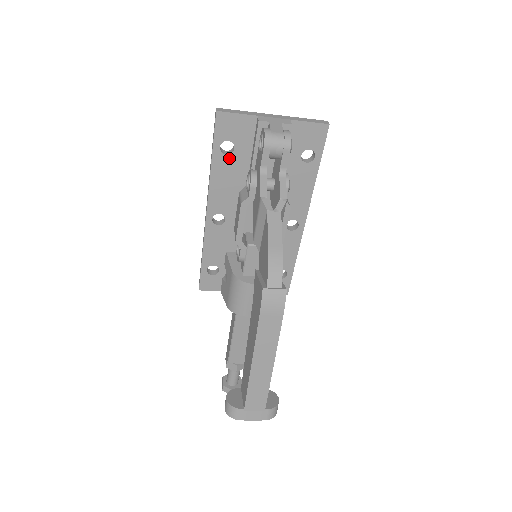
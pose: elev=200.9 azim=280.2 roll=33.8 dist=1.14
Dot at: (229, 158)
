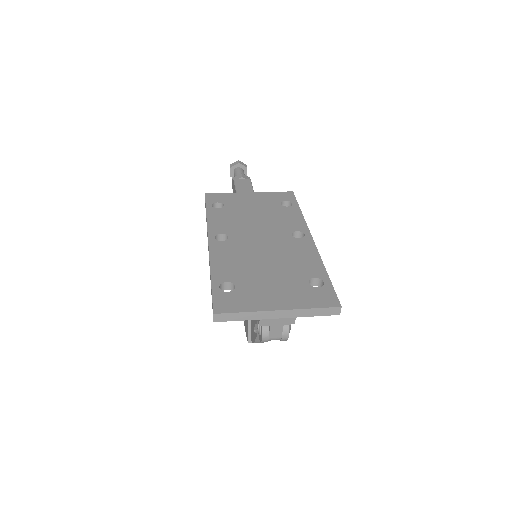
Dot at: (230, 287)
